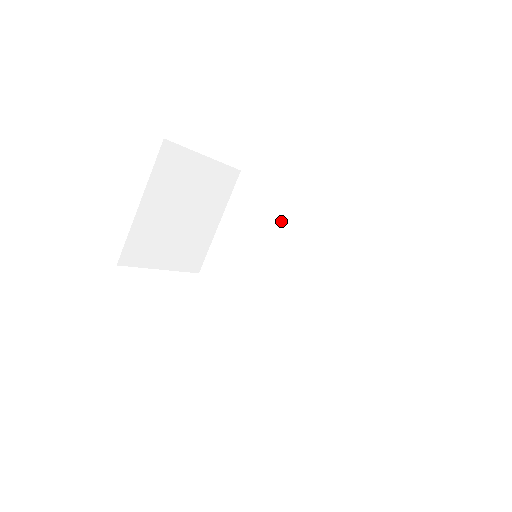
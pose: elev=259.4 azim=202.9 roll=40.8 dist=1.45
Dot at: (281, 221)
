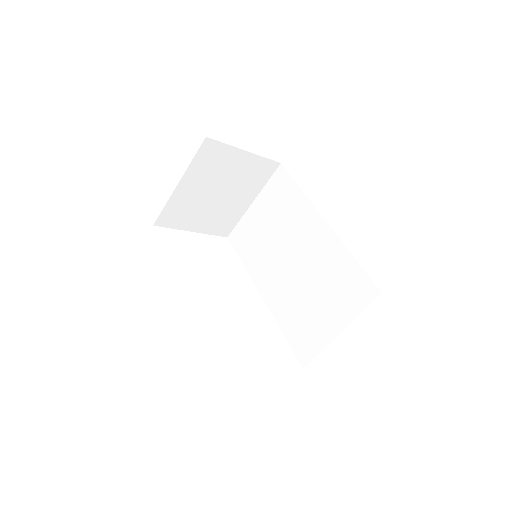
Dot at: (296, 223)
